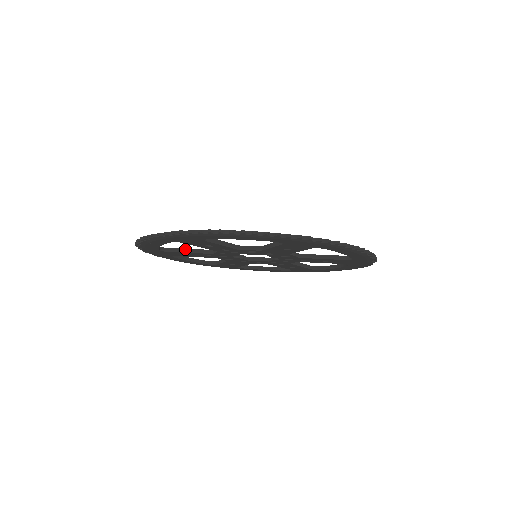
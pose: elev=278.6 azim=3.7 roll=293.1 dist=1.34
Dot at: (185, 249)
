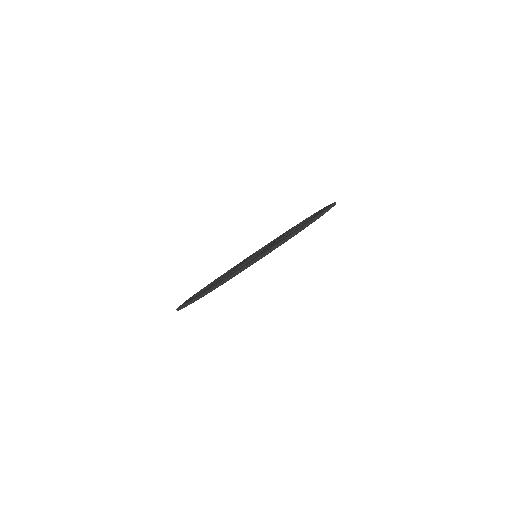
Dot at: (209, 286)
